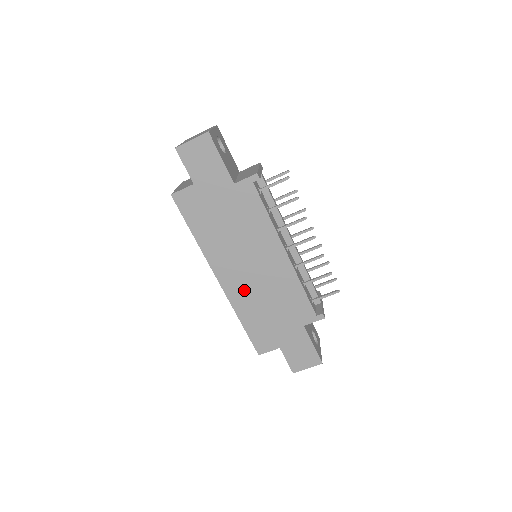
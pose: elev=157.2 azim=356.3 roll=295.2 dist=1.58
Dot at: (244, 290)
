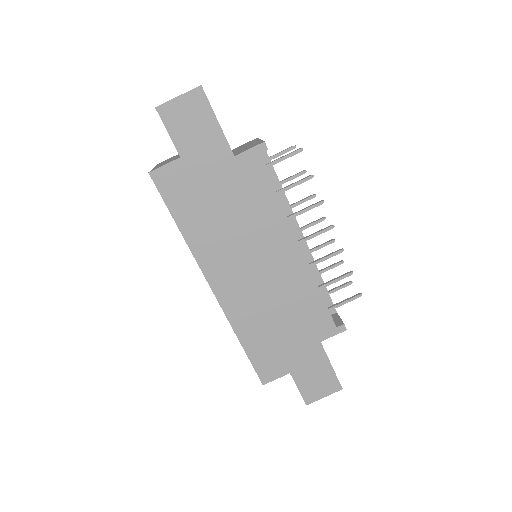
Dot at: (245, 299)
